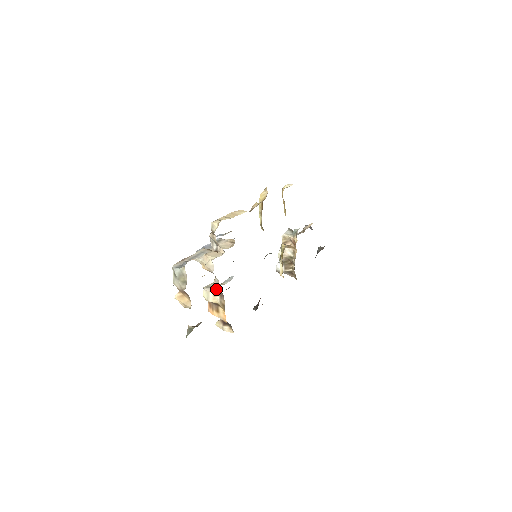
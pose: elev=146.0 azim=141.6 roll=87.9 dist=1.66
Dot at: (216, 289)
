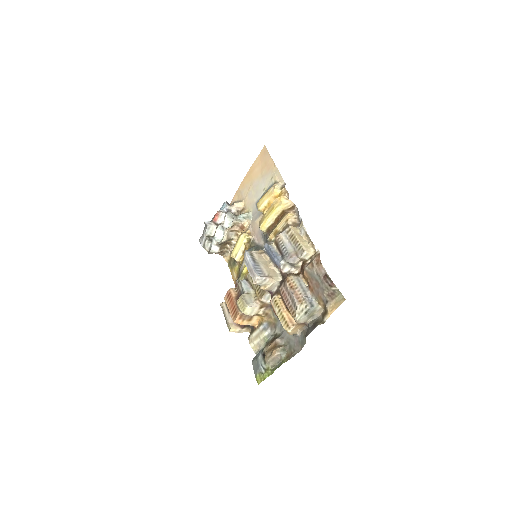
Dot at: (264, 303)
